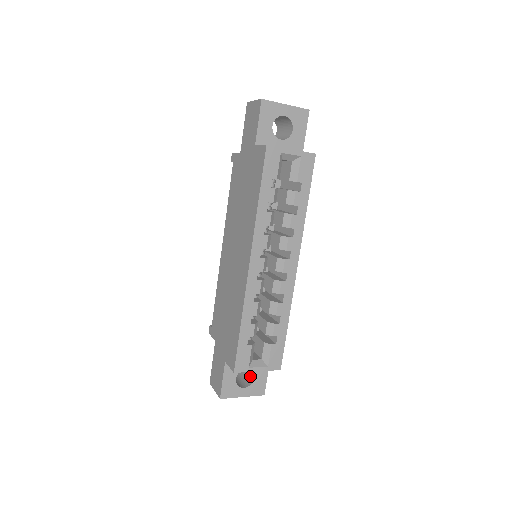
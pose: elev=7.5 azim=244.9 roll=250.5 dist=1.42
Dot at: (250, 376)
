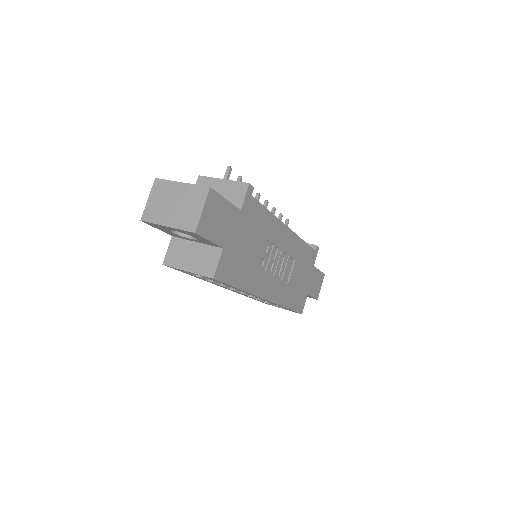
Dot at: occluded
